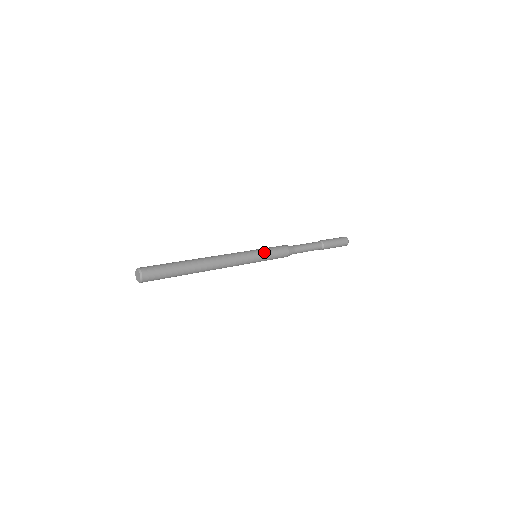
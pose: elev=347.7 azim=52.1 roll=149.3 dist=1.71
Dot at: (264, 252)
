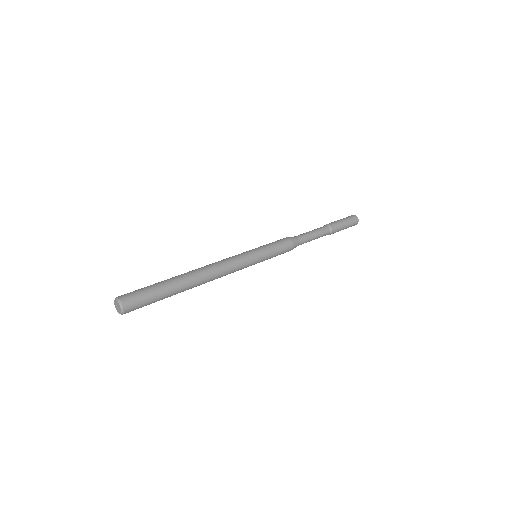
Dot at: (266, 258)
